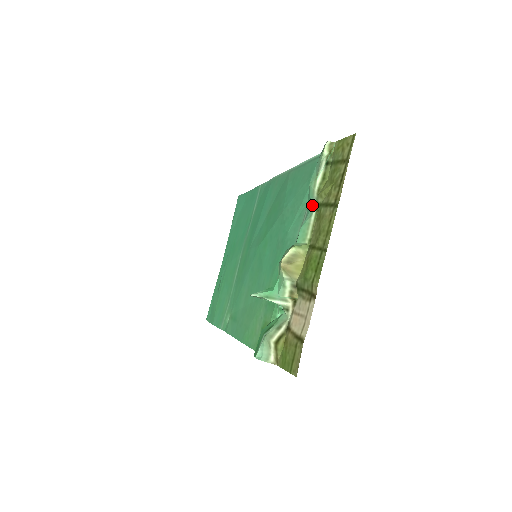
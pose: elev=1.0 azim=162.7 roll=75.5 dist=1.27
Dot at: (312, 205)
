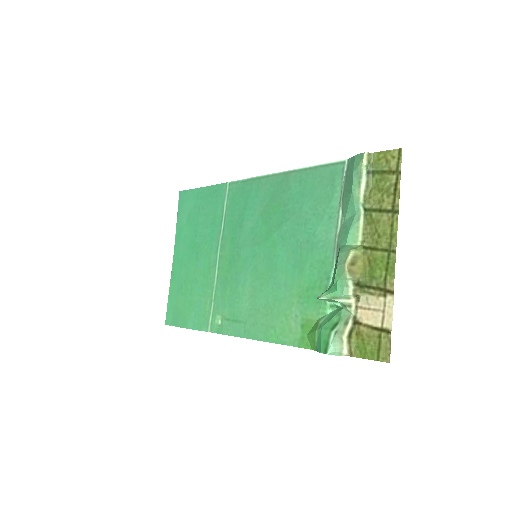
Dot at: (357, 210)
